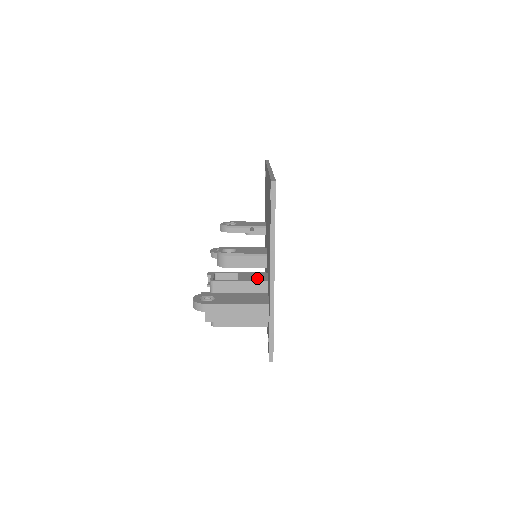
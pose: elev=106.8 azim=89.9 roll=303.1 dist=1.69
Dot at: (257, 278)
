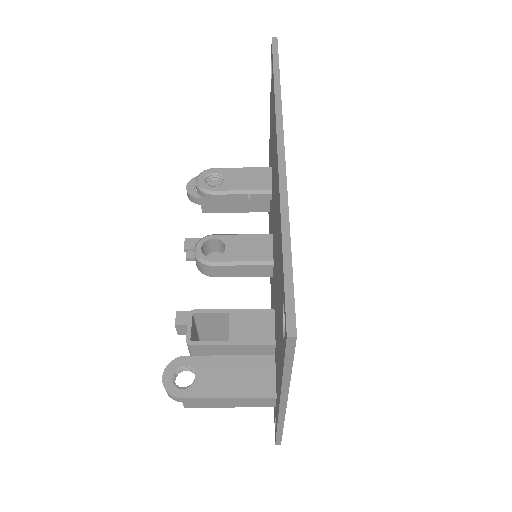
Dot at: (258, 333)
